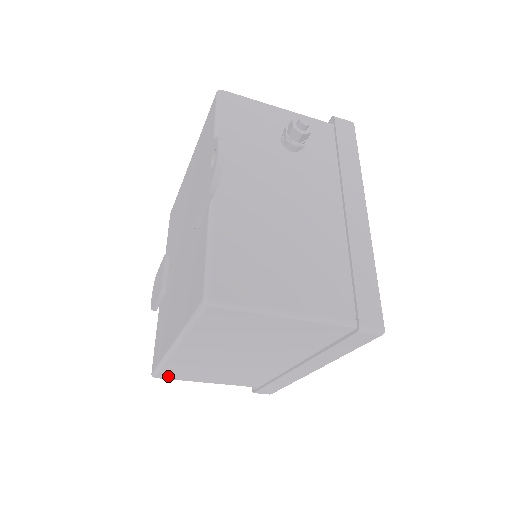
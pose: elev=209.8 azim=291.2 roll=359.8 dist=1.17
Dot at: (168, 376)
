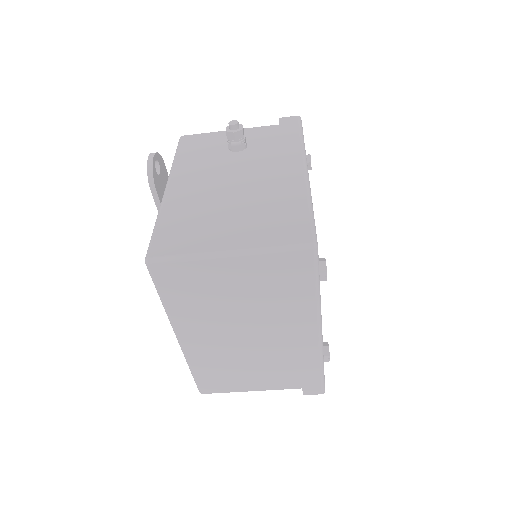
Dot at: (210, 388)
